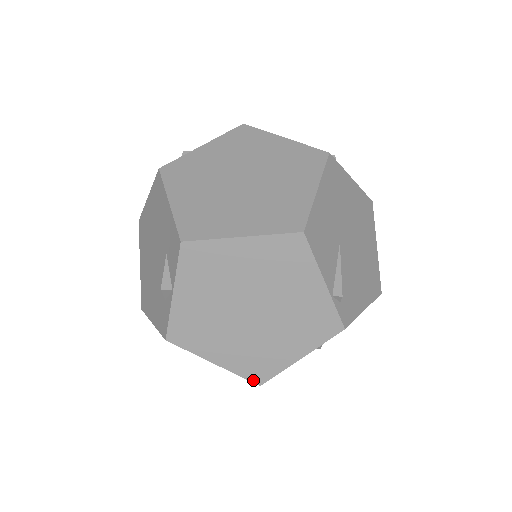
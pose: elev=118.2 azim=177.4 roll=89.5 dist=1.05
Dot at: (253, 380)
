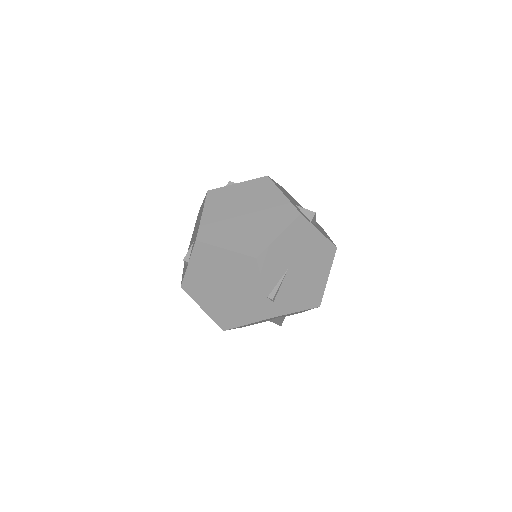
Dot at: (220, 326)
